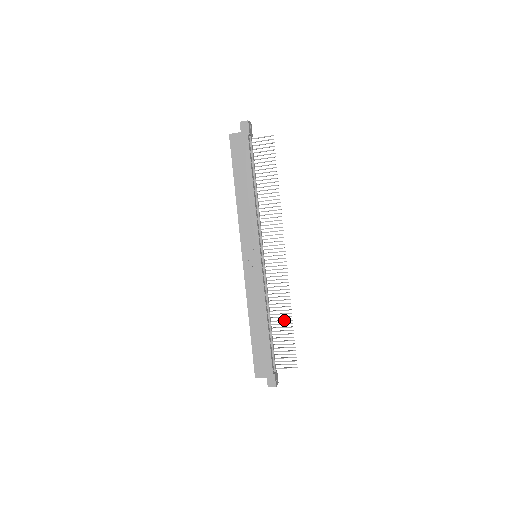
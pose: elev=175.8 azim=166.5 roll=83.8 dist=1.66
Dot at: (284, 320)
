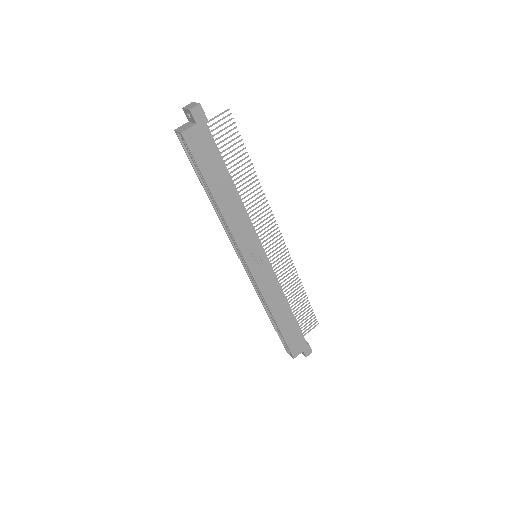
Dot at: (298, 295)
